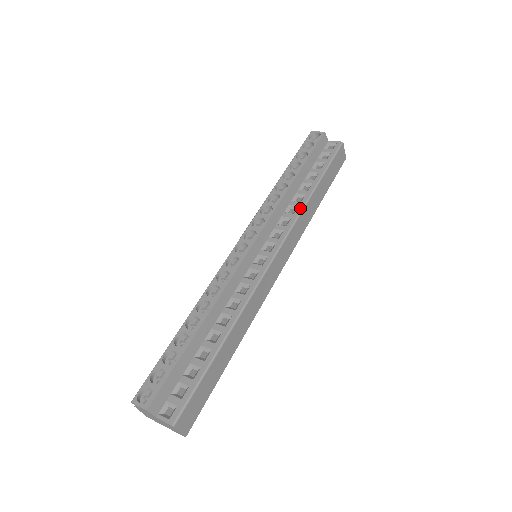
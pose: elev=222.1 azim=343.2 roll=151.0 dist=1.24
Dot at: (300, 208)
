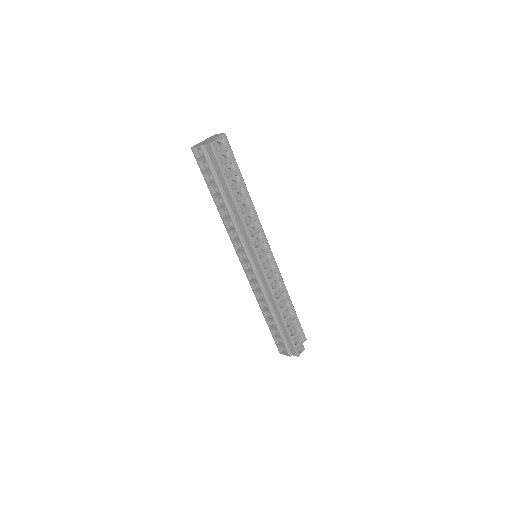
Dot at: (254, 210)
